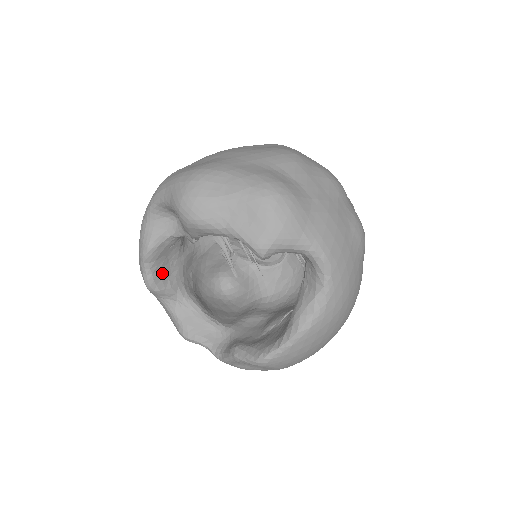
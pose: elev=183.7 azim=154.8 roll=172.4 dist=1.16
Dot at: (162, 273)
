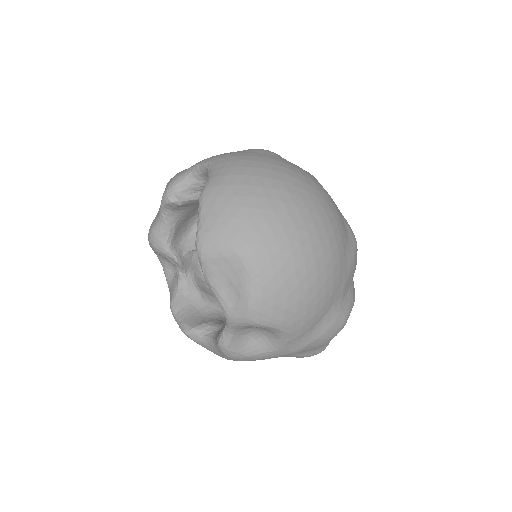
Dot at: (193, 318)
